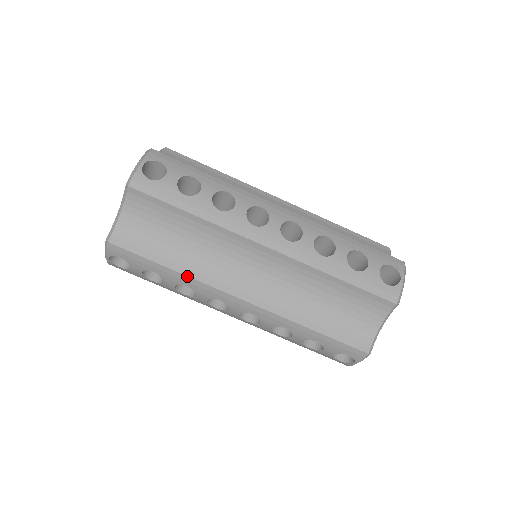
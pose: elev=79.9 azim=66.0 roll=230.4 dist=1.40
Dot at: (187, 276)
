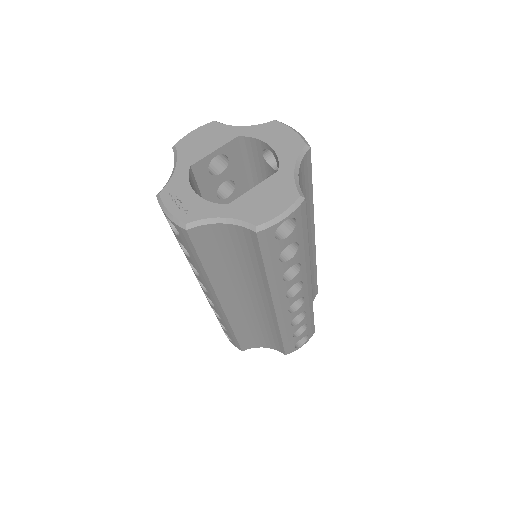
Dot at: (209, 279)
